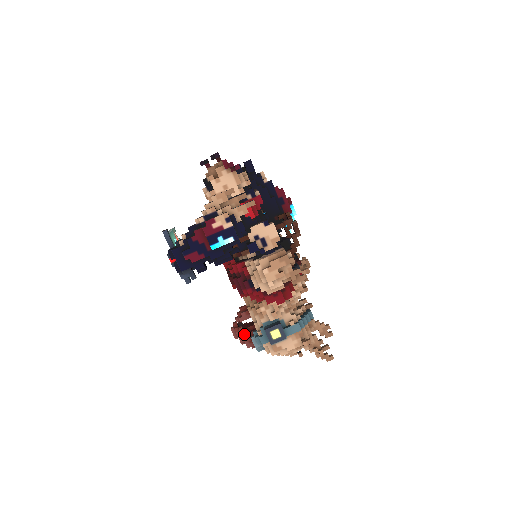
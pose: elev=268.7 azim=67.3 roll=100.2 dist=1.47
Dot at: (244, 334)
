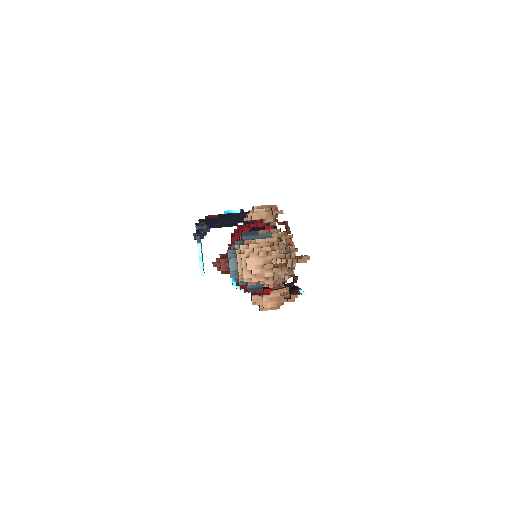
Dot at: (222, 254)
